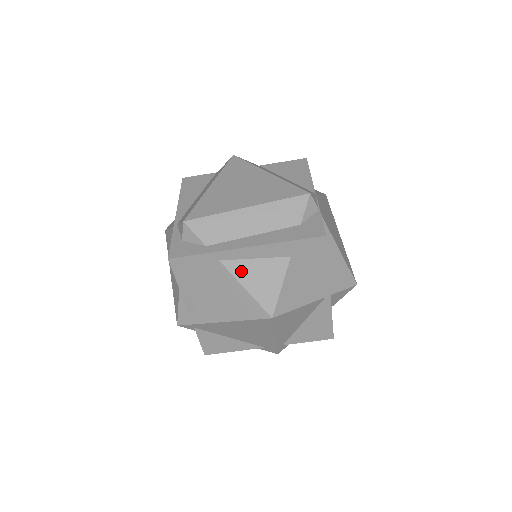
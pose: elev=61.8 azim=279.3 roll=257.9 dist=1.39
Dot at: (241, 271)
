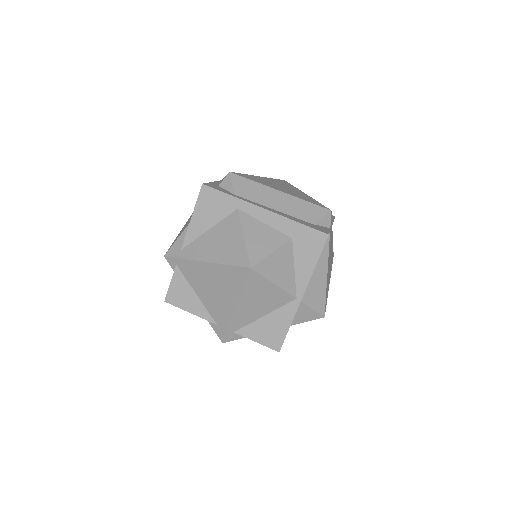
Dot at: (249, 224)
